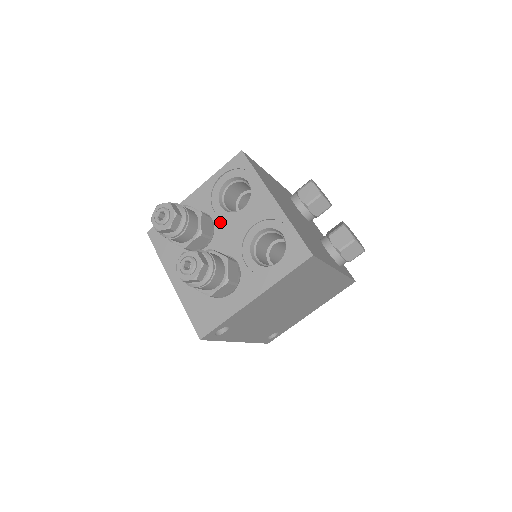
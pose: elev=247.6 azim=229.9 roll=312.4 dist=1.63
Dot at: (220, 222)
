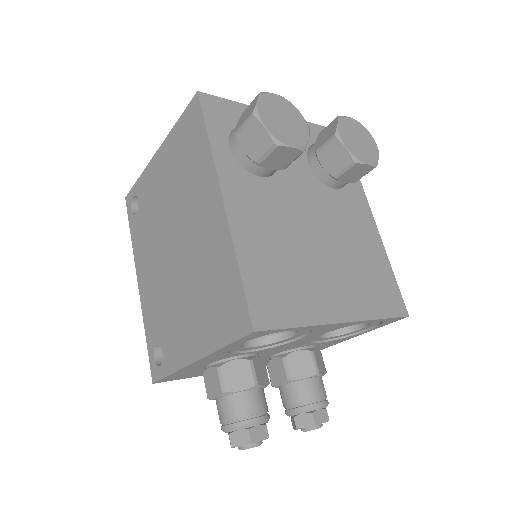
Dot at: (264, 351)
